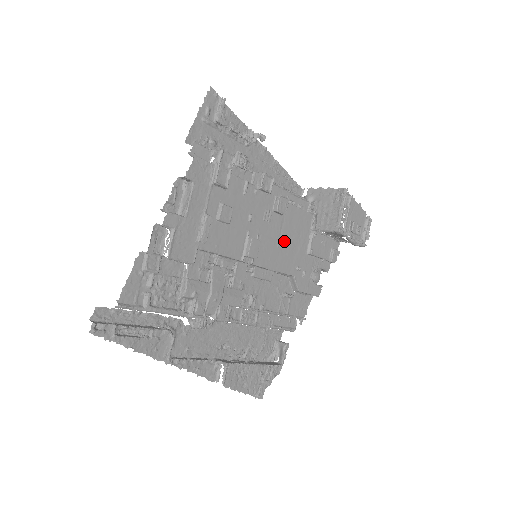
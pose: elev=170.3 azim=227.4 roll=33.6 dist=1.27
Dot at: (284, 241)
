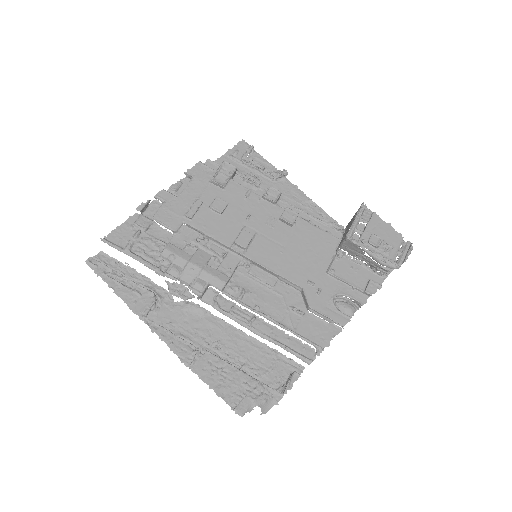
Dot at: (292, 250)
